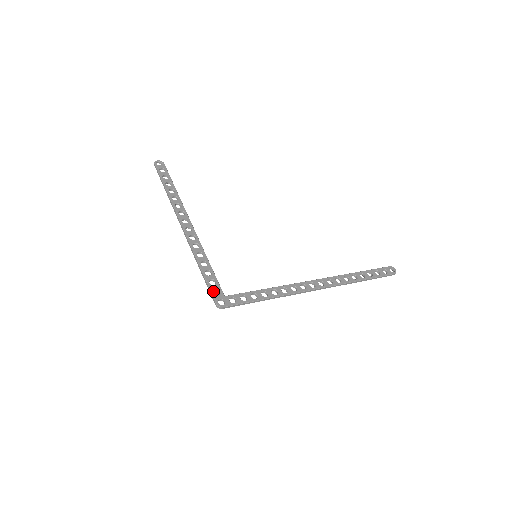
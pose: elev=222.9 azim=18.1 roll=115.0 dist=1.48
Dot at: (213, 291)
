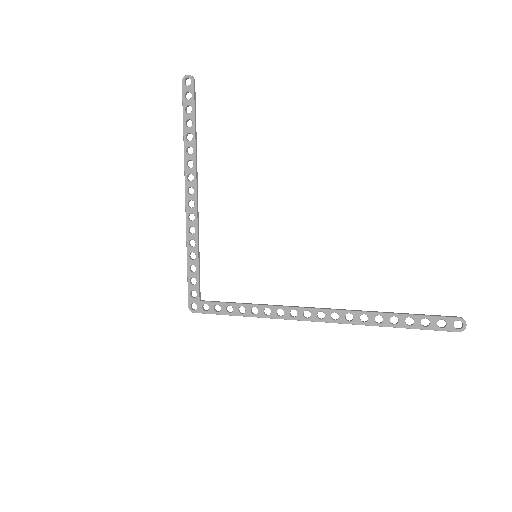
Dot at: (190, 292)
